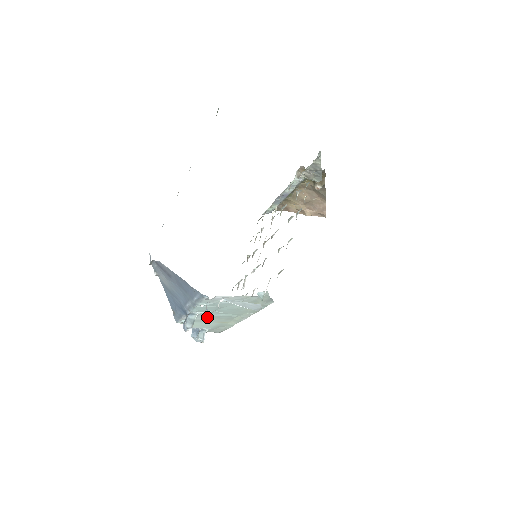
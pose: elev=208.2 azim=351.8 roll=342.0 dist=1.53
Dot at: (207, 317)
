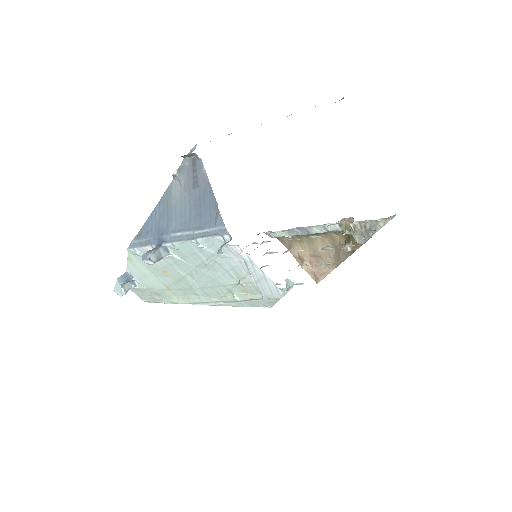
Dot at: (169, 269)
